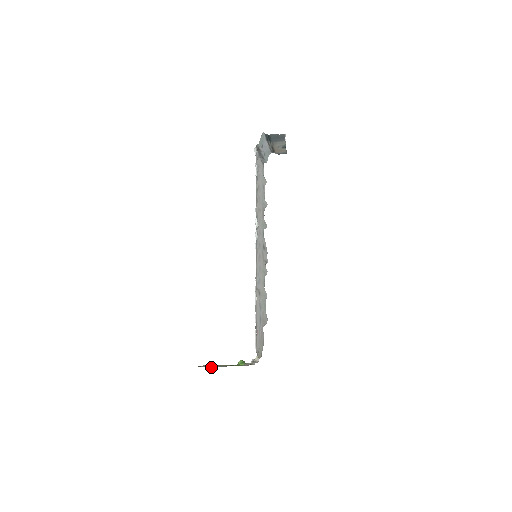
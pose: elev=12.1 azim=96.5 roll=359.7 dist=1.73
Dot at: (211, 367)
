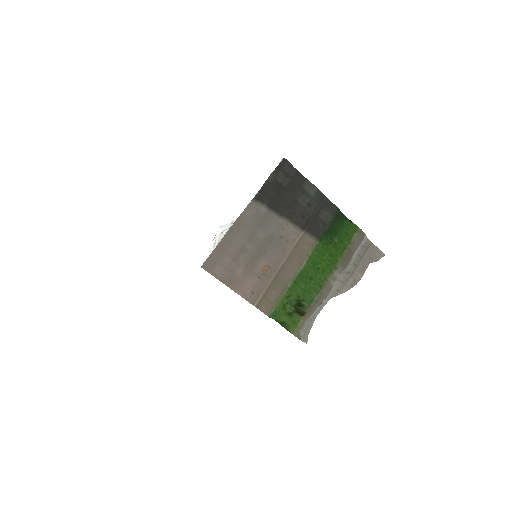
Dot at: (281, 211)
